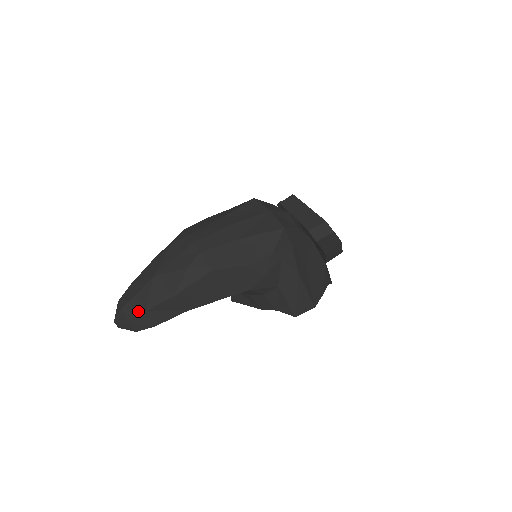
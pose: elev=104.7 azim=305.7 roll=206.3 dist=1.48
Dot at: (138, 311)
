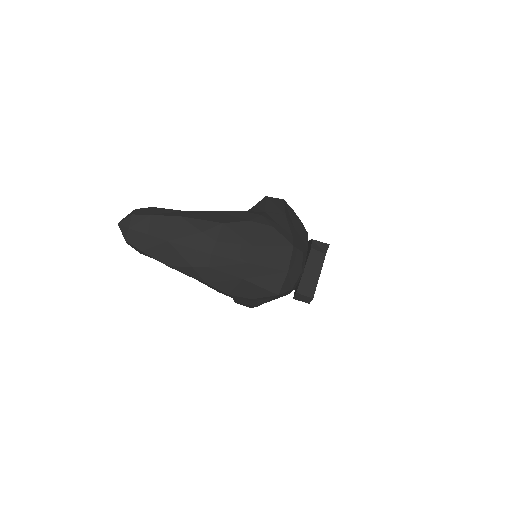
Dot at: (137, 245)
